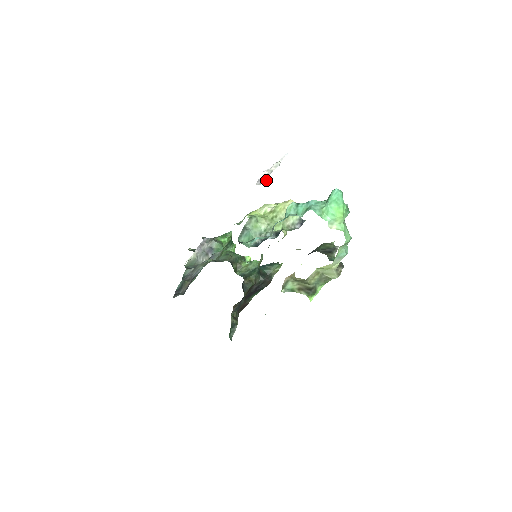
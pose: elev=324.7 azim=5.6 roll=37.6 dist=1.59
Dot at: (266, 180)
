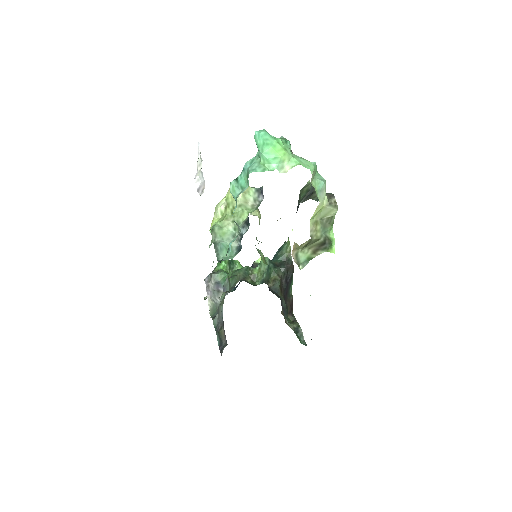
Dot at: (204, 184)
